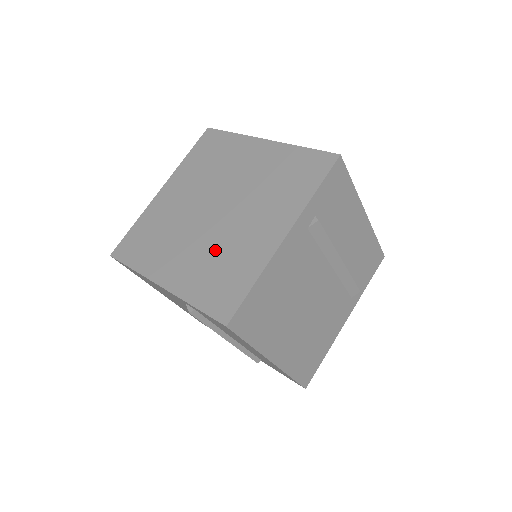
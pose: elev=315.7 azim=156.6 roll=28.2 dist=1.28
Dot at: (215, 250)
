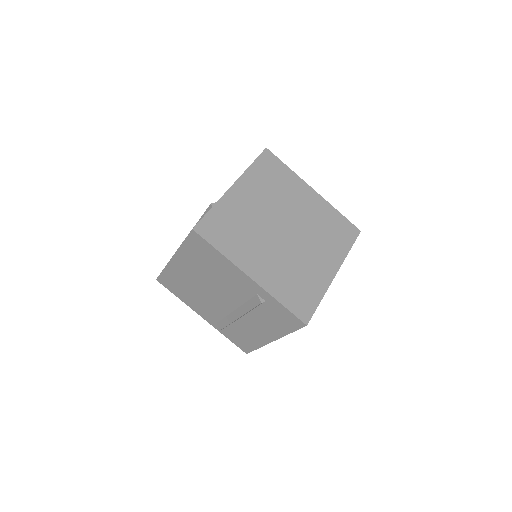
Dot at: (291, 265)
